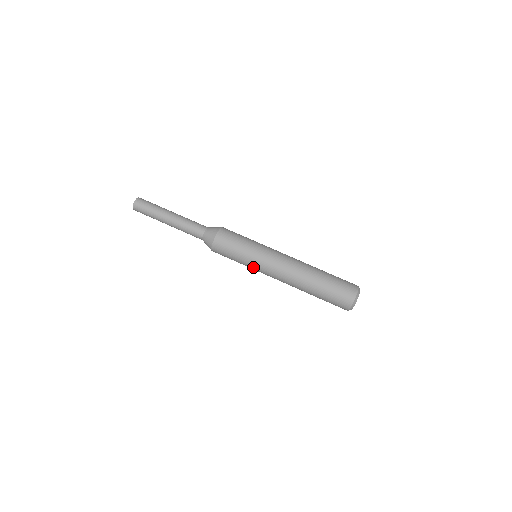
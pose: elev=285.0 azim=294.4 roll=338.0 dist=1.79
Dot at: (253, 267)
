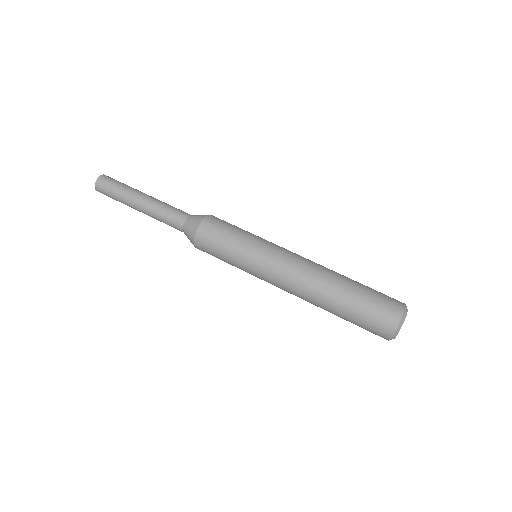
Dot at: (251, 274)
